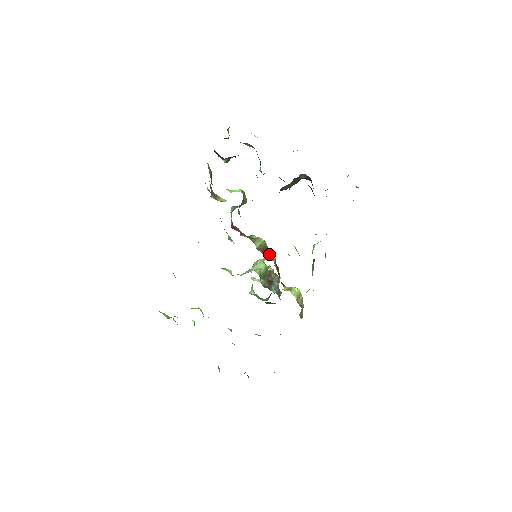
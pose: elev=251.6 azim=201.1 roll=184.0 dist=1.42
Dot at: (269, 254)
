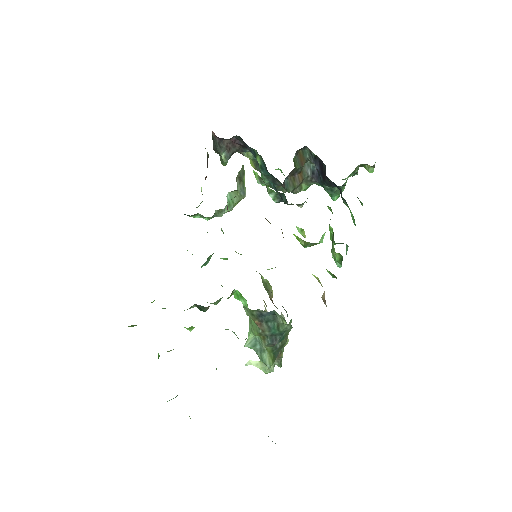
Dot at: occluded
